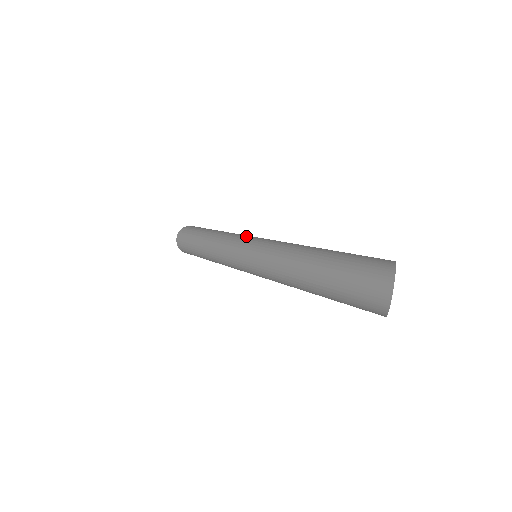
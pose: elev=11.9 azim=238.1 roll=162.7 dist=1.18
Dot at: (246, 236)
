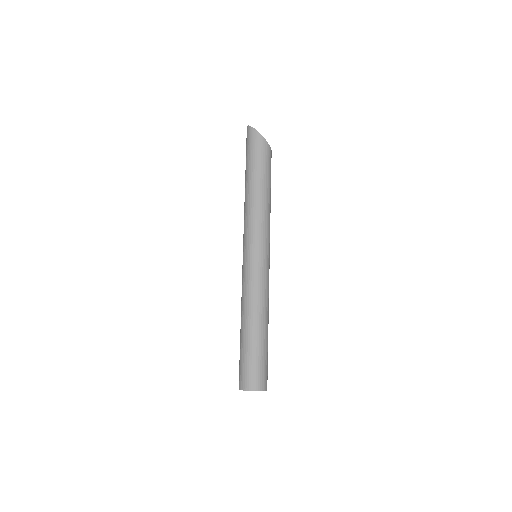
Dot at: occluded
